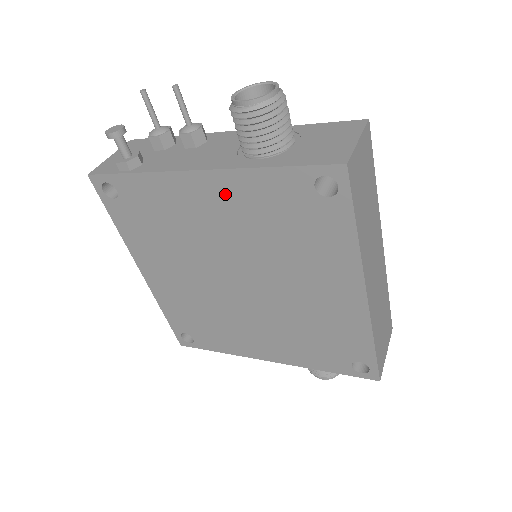
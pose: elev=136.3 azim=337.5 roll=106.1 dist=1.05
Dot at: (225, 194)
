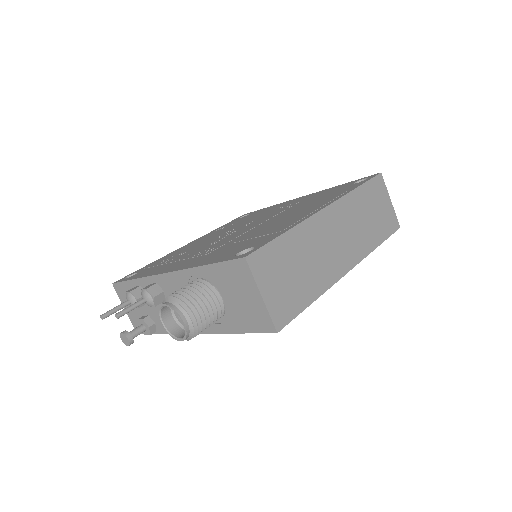
Dot at: occluded
